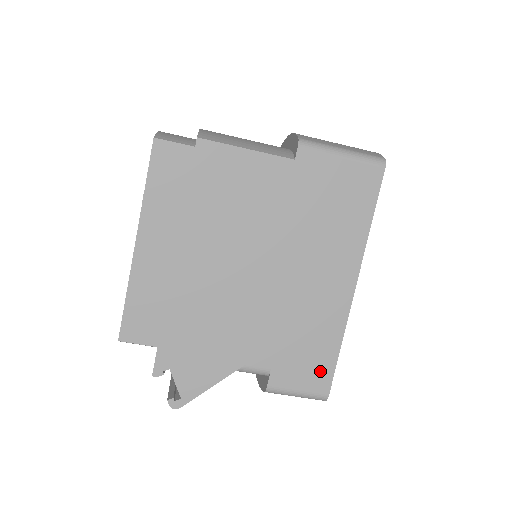
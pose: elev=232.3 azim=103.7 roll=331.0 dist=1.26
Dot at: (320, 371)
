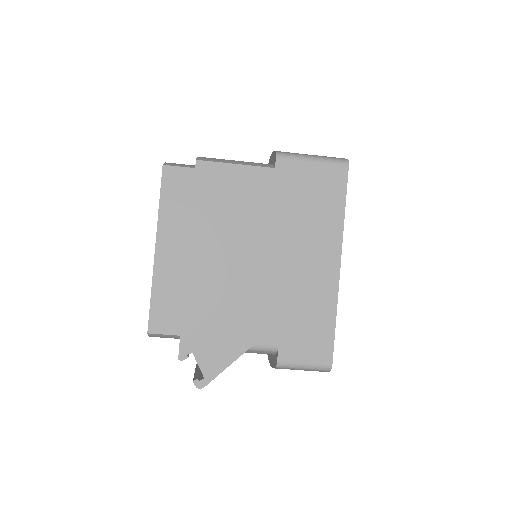
Dot at: (321, 343)
